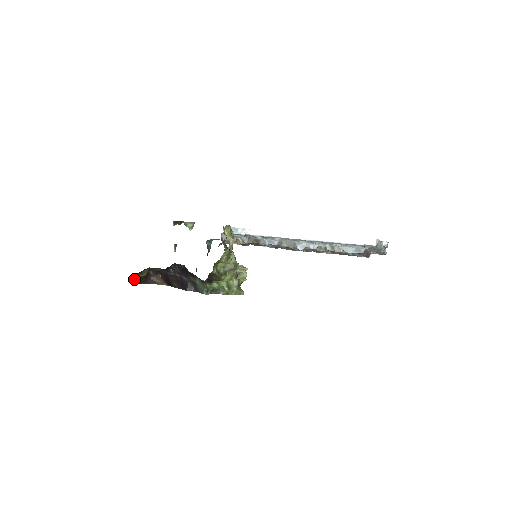
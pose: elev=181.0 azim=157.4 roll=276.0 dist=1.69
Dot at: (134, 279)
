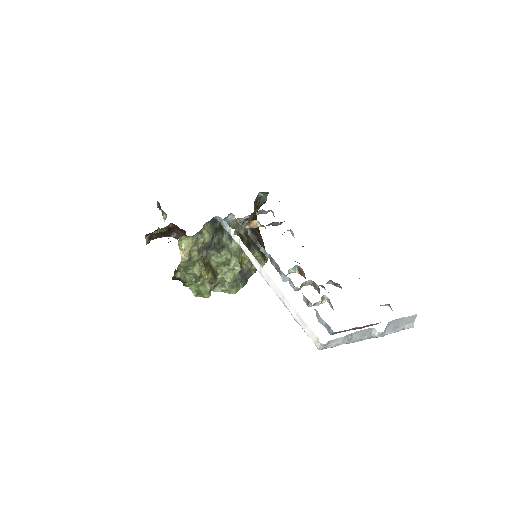
Dot at: (146, 237)
